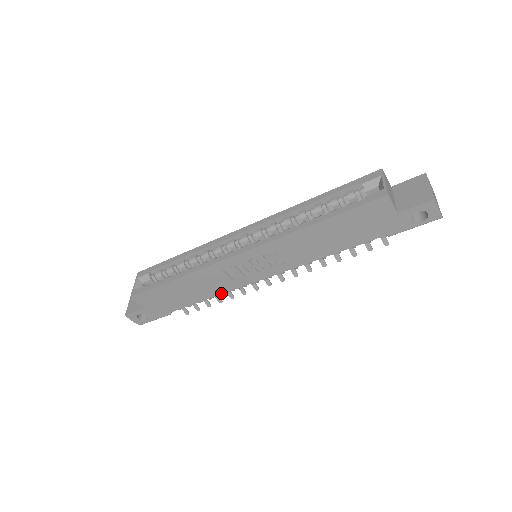
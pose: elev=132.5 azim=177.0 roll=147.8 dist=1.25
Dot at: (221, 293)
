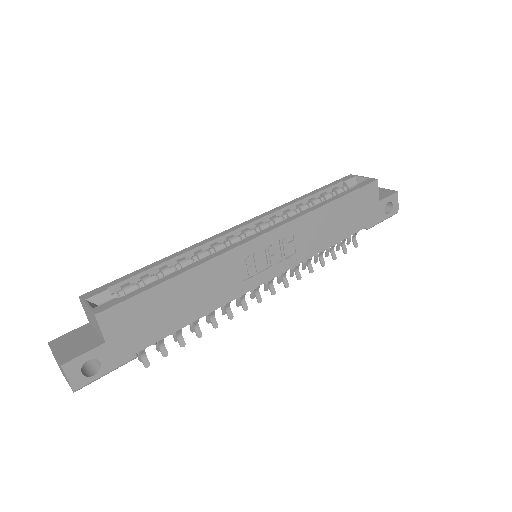
Dot at: (221, 305)
